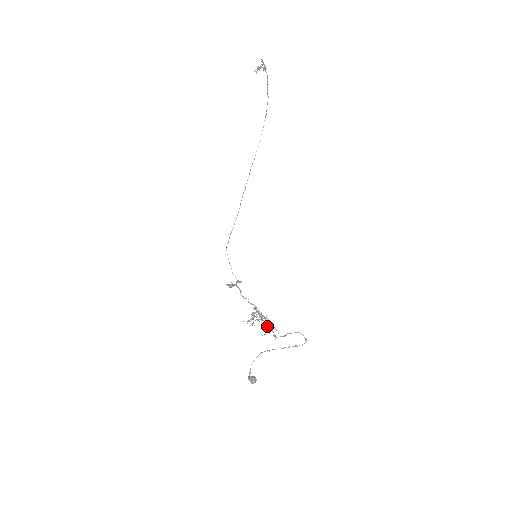
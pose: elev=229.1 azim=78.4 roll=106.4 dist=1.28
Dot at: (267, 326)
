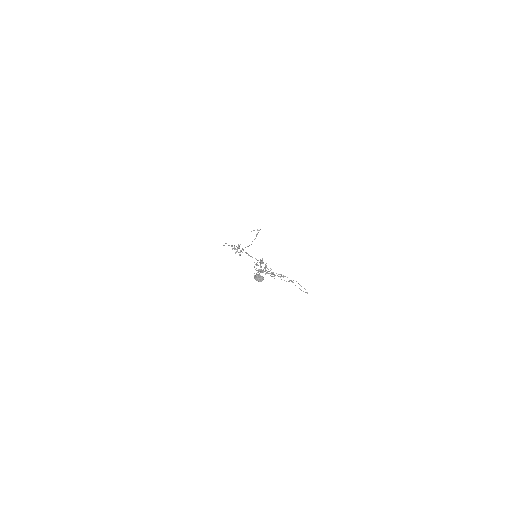
Dot at: (271, 273)
